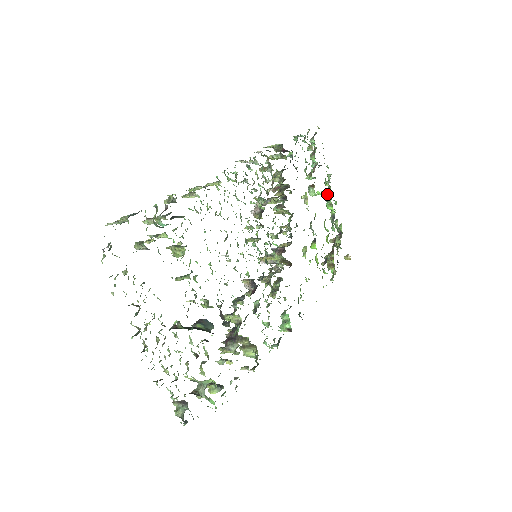
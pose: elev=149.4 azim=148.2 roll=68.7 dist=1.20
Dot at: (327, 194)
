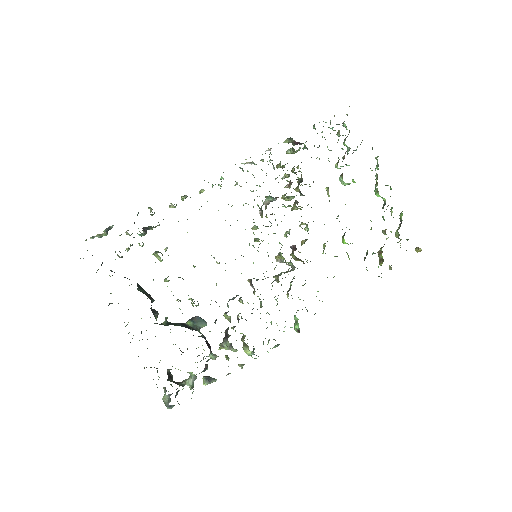
Dot at: (377, 179)
